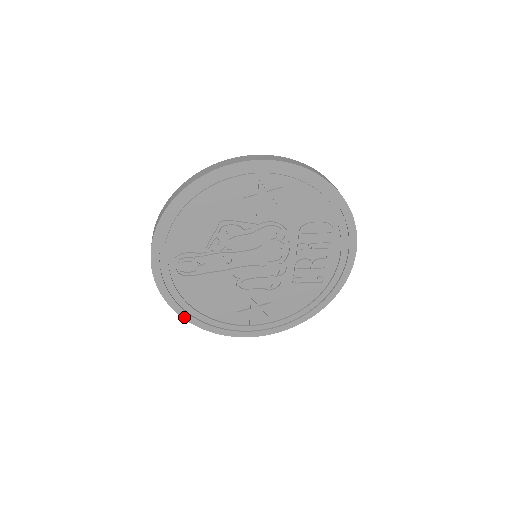
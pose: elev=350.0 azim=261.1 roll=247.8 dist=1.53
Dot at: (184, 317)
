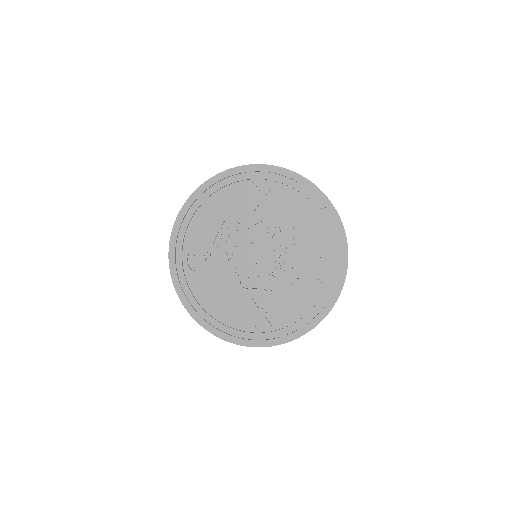
Dot at: (193, 316)
